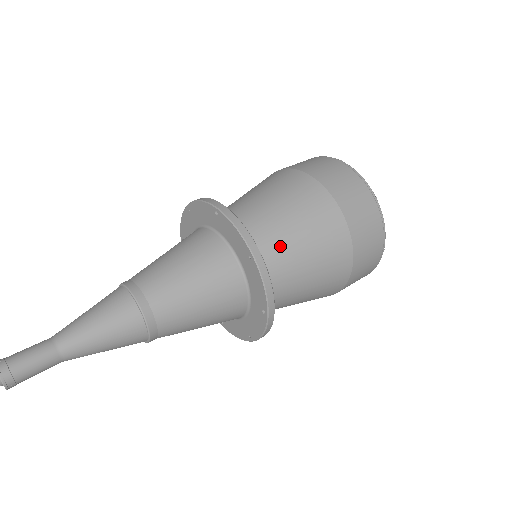
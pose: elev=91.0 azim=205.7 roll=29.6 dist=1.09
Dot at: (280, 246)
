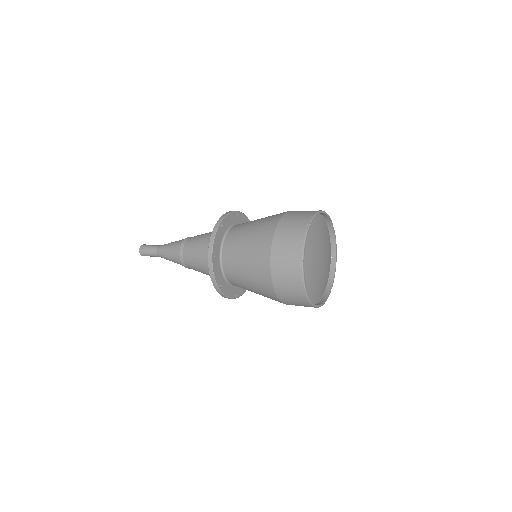
Dot at: (235, 258)
